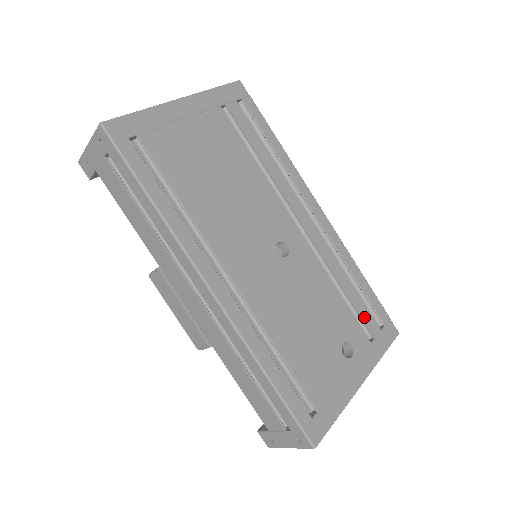
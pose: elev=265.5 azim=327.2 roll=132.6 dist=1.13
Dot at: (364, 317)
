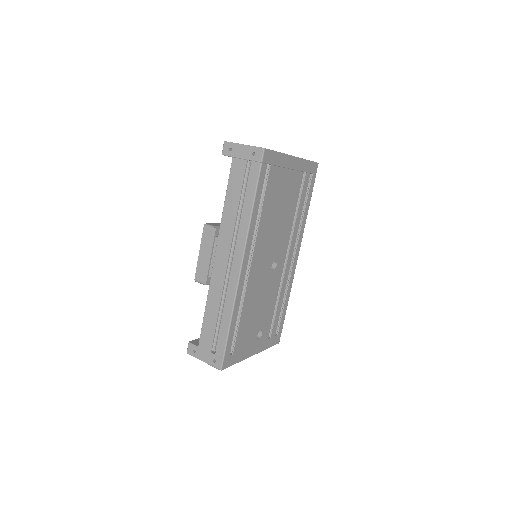
Dot at: (275, 324)
